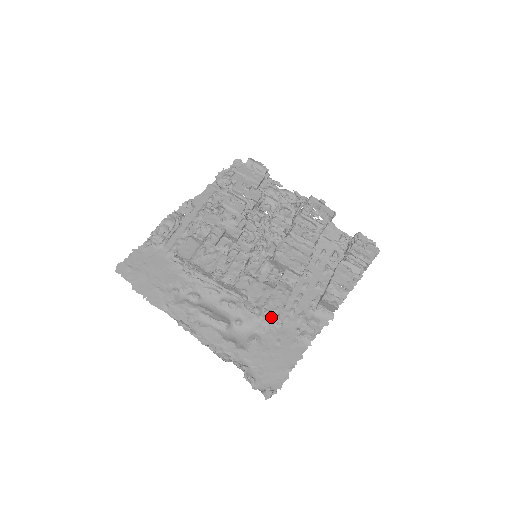
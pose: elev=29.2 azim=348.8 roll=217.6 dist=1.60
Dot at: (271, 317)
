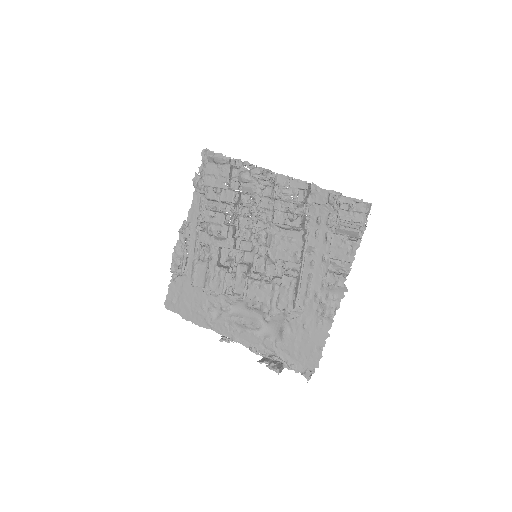
Dot at: occluded
